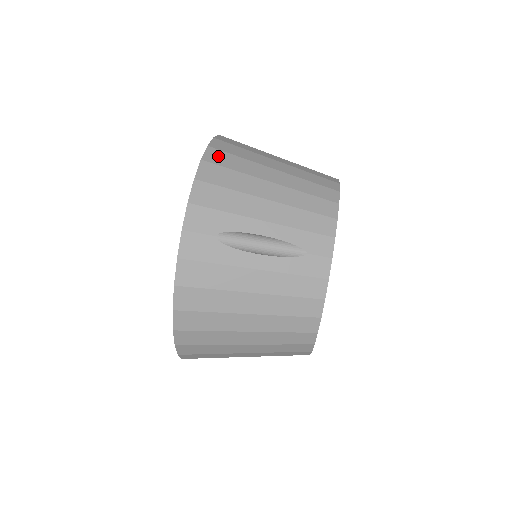
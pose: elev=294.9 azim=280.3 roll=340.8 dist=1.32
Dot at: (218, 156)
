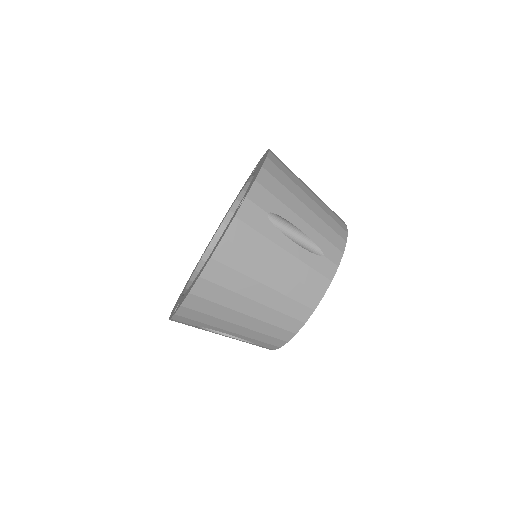
Dot at: (206, 289)
